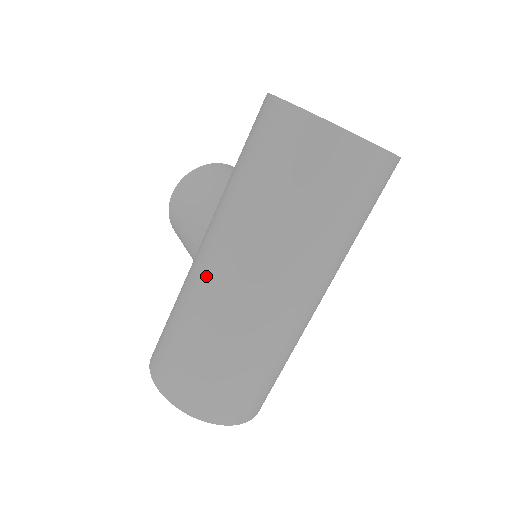
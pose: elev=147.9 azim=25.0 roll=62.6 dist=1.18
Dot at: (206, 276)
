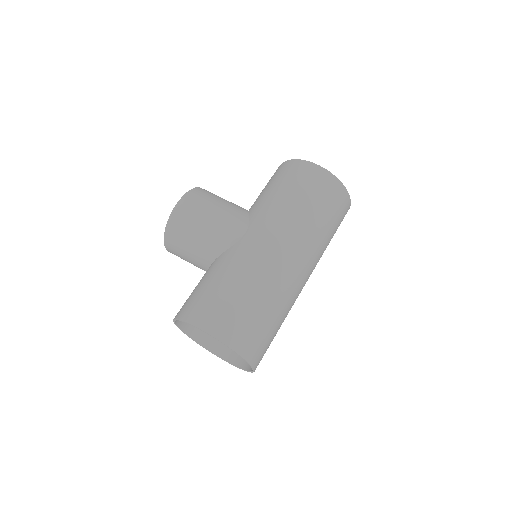
Dot at: (268, 255)
